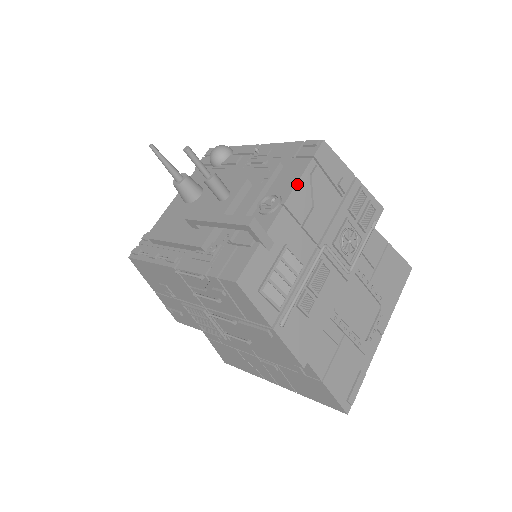
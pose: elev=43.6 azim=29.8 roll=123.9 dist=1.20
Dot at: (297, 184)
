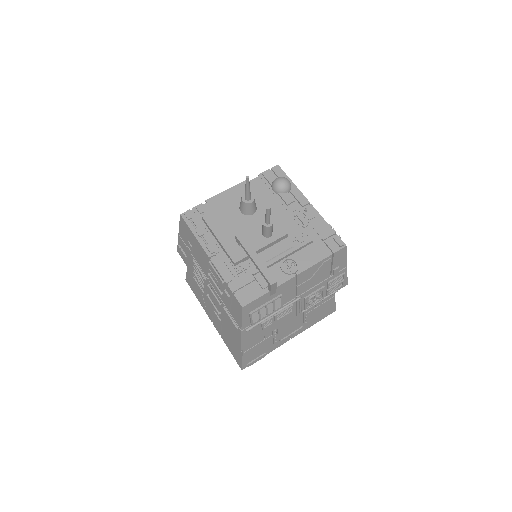
Dot at: (313, 266)
